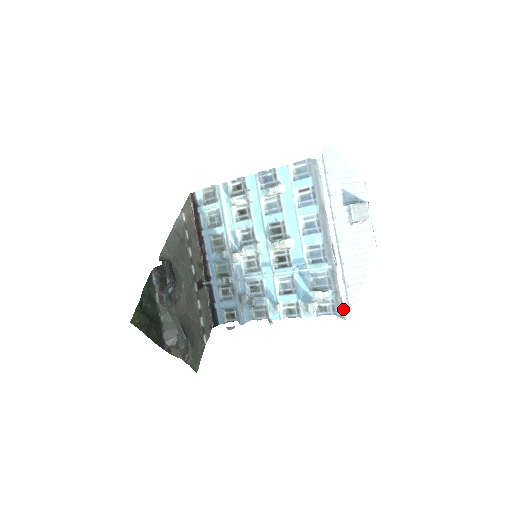
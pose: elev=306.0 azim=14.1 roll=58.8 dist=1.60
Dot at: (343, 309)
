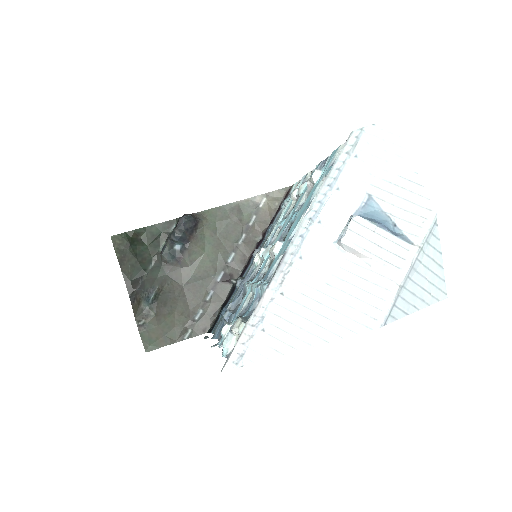
Dot at: (230, 354)
